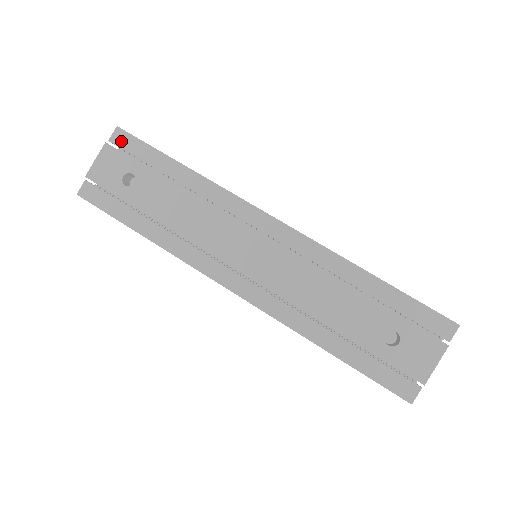
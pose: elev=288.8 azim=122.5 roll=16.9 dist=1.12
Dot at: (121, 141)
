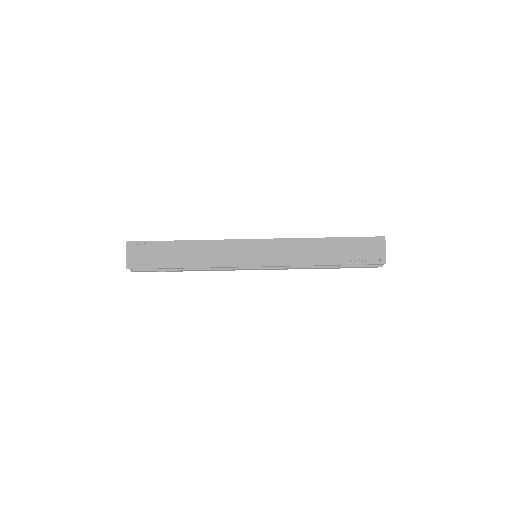
Dot at: occluded
